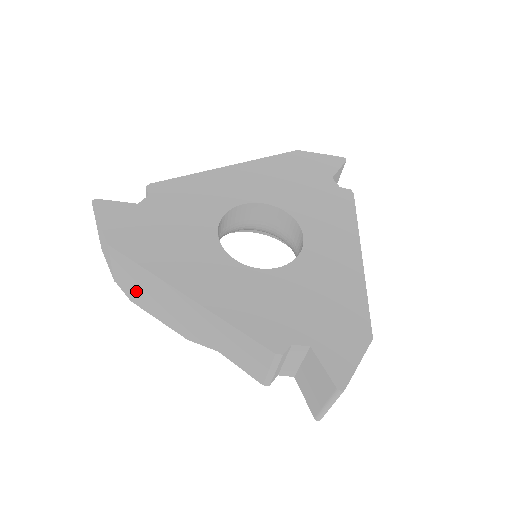
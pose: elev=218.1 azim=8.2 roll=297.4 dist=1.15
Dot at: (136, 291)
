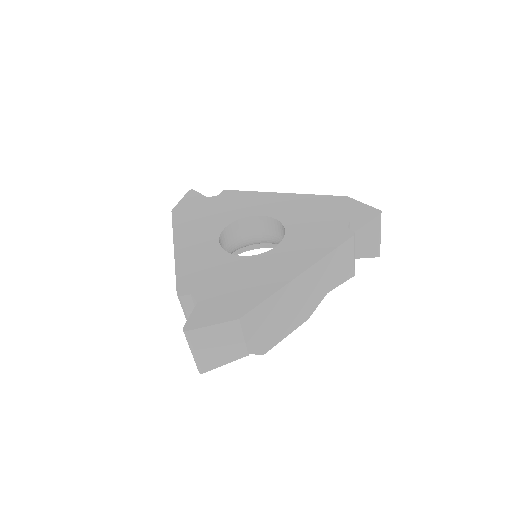
Dot at: occluded
